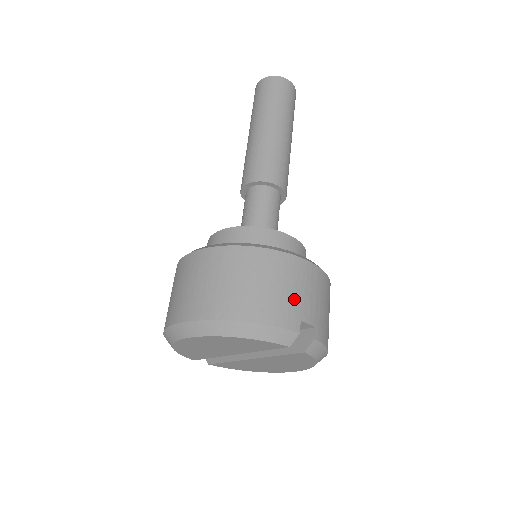
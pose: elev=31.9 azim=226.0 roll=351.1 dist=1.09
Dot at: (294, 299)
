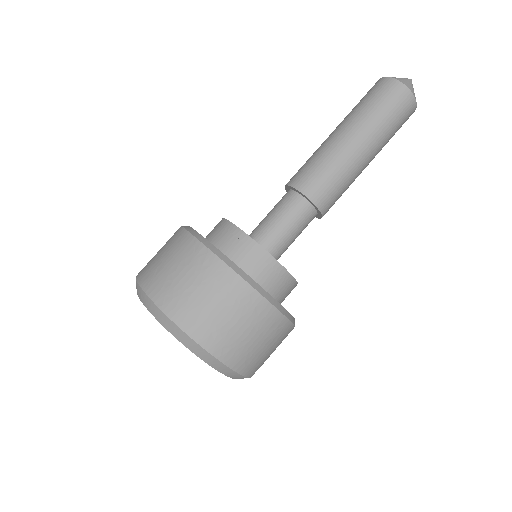
Dot at: (267, 356)
